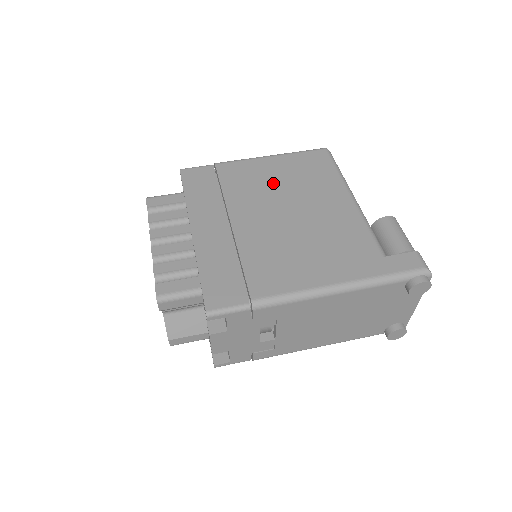
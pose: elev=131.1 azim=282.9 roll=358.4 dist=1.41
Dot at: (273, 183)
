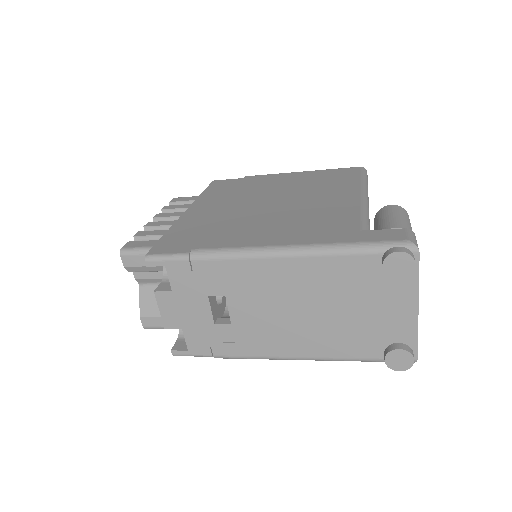
Dot at: (287, 185)
